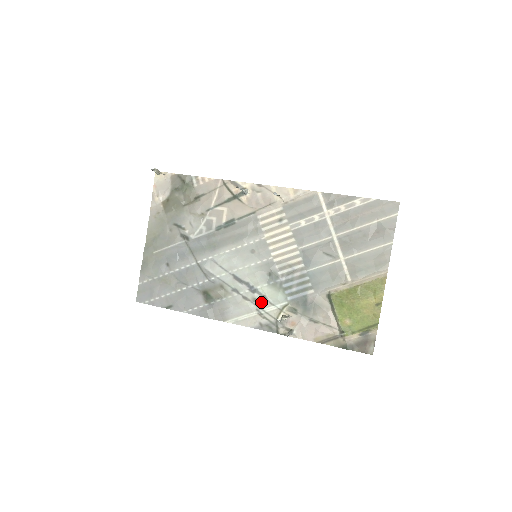
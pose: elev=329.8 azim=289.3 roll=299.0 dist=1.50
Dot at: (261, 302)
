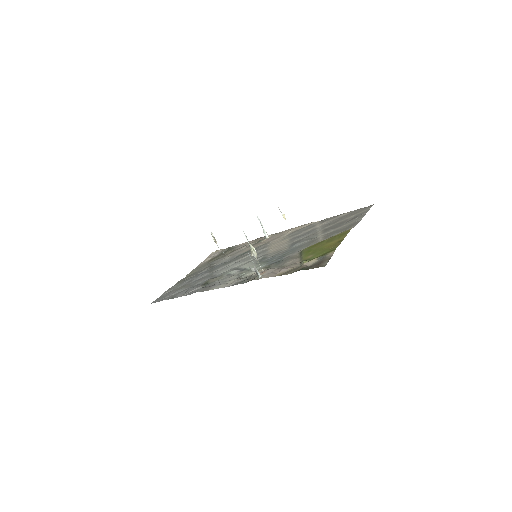
Dot at: (245, 273)
